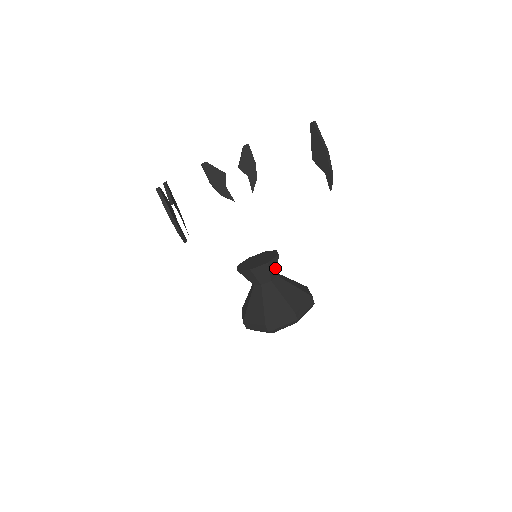
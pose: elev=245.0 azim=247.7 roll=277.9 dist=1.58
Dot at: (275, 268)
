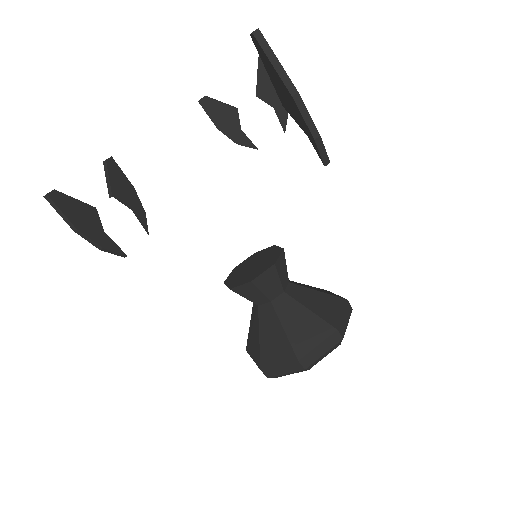
Dot at: (273, 283)
